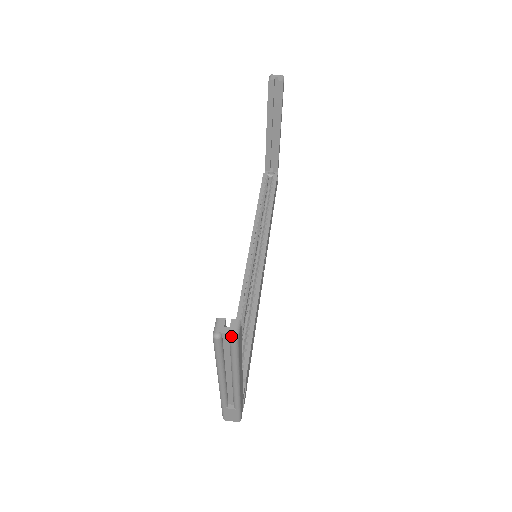
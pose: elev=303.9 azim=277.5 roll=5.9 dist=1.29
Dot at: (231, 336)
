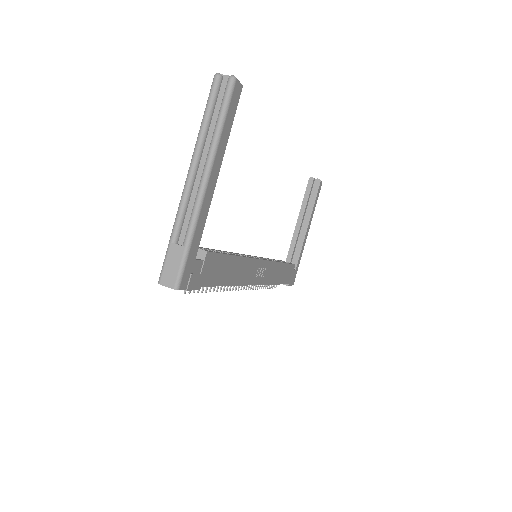
Dot at: (231, 75)
